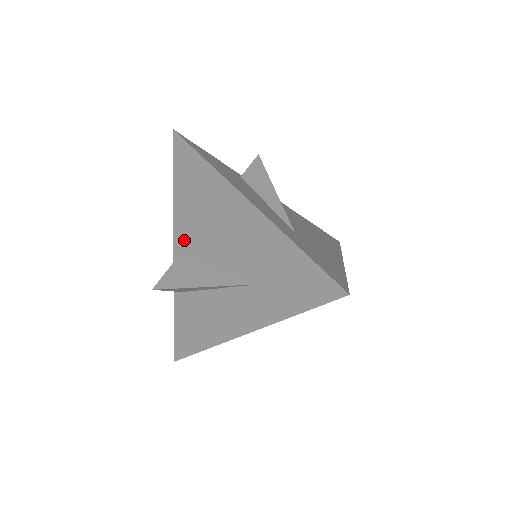
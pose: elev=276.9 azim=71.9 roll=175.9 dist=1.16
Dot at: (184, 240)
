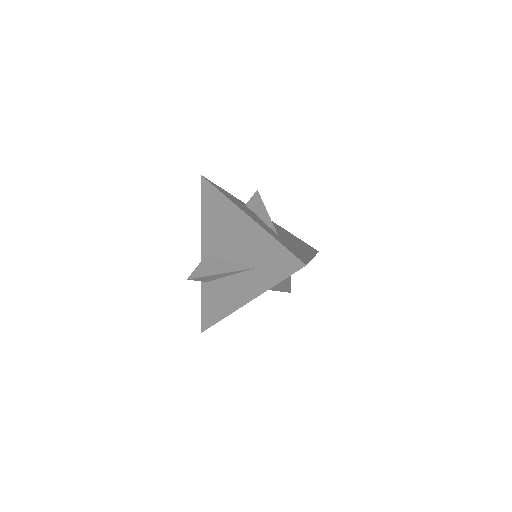
Dot at: (208, 246)
